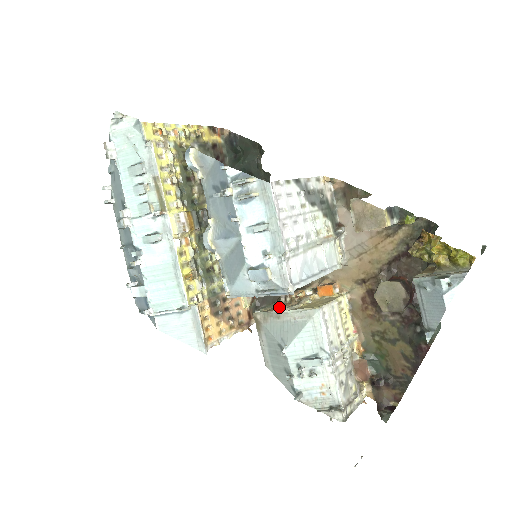
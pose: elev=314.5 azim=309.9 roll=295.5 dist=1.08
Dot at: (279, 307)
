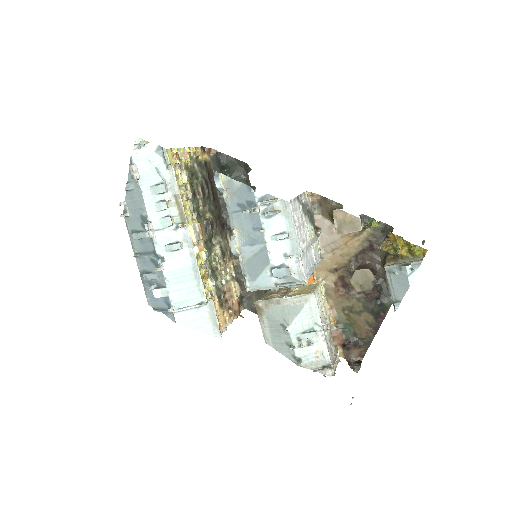
Dot at: (274, 295)
